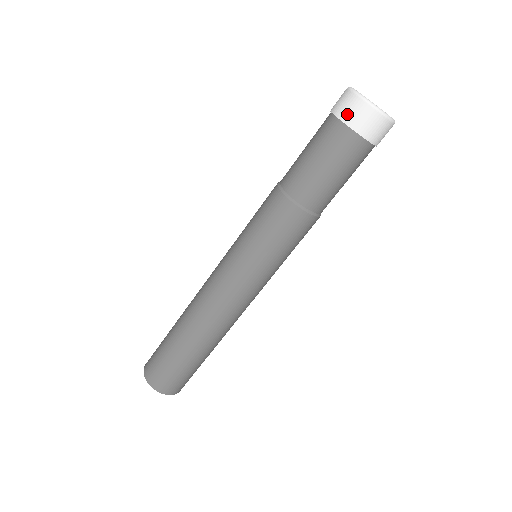
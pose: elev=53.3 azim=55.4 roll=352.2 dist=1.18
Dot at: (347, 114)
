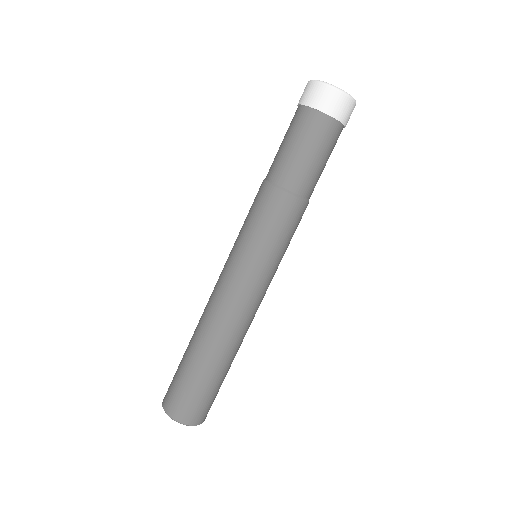
Dot at: (311, 99)
